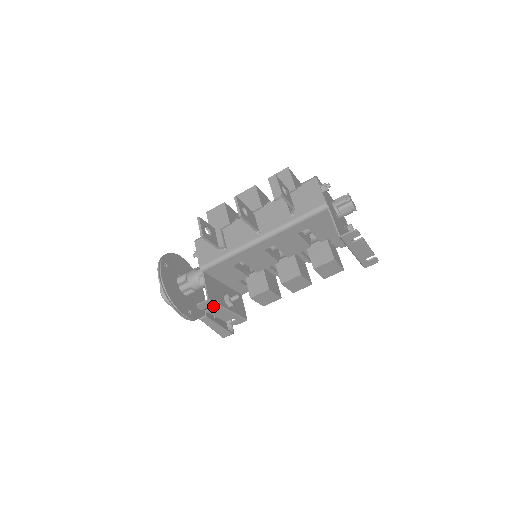
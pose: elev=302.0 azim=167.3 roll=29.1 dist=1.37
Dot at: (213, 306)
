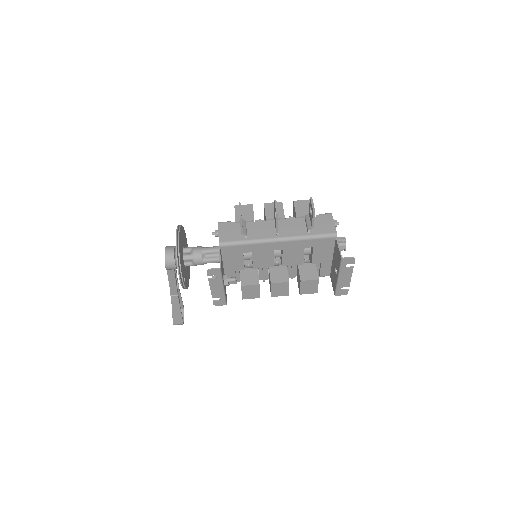
Dot at: (218, 277)
